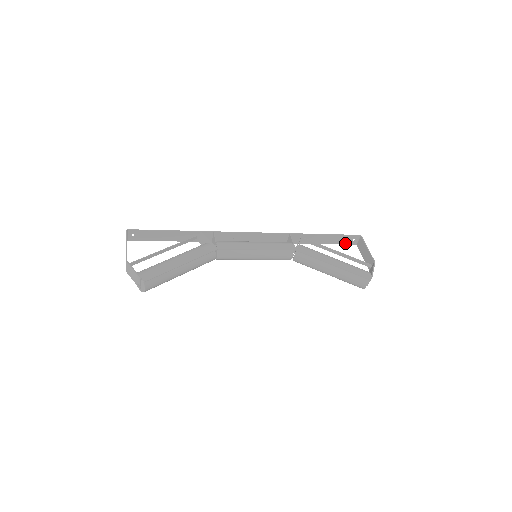
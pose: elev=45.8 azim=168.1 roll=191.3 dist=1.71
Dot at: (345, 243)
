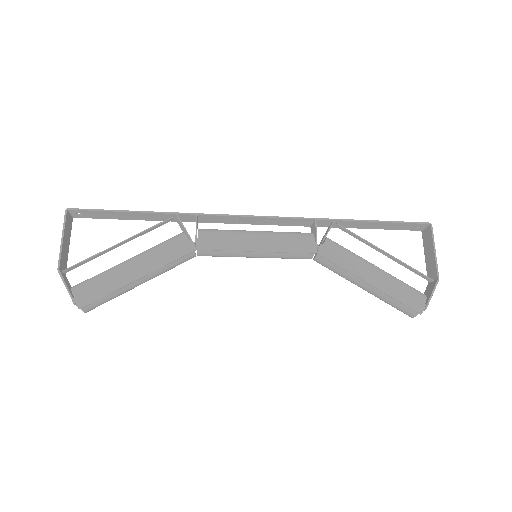
Dot at: (404, 229)
